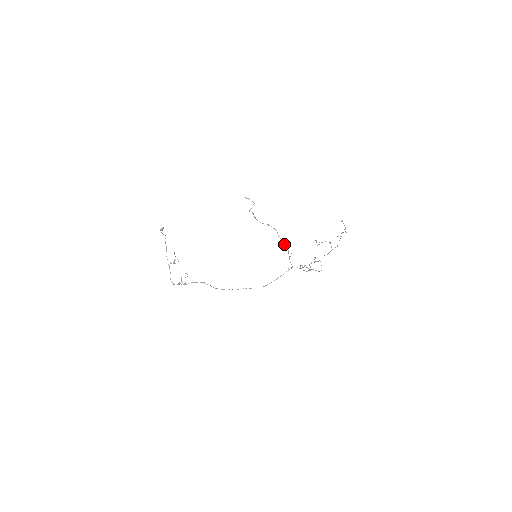
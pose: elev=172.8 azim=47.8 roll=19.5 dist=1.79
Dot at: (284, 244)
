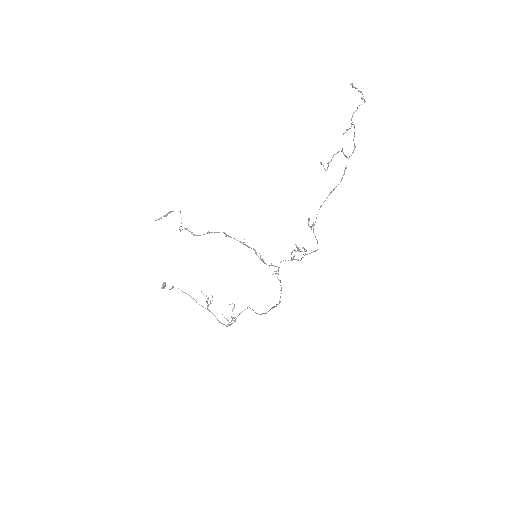
Dot at: occluded
